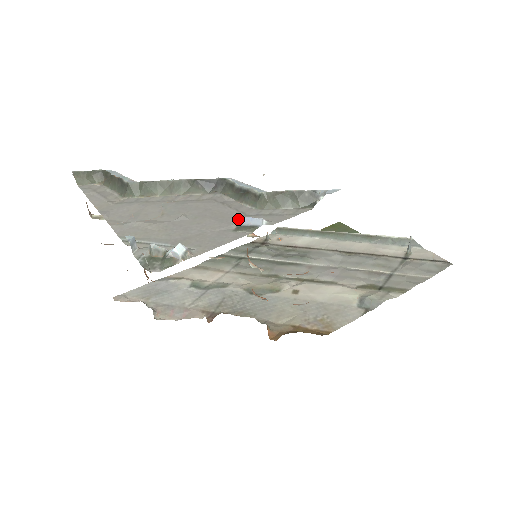
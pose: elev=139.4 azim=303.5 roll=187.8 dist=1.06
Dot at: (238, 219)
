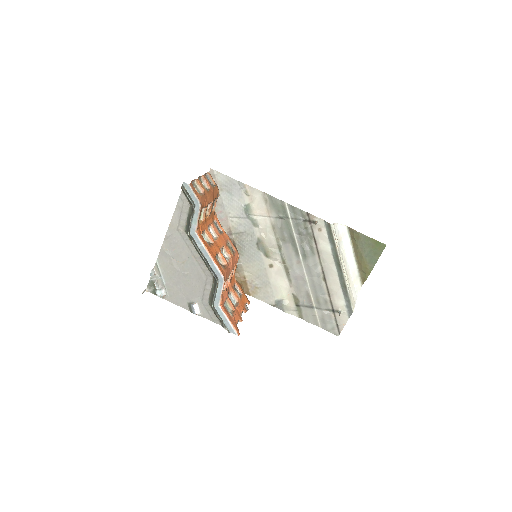
Dot at: (196, 300)
